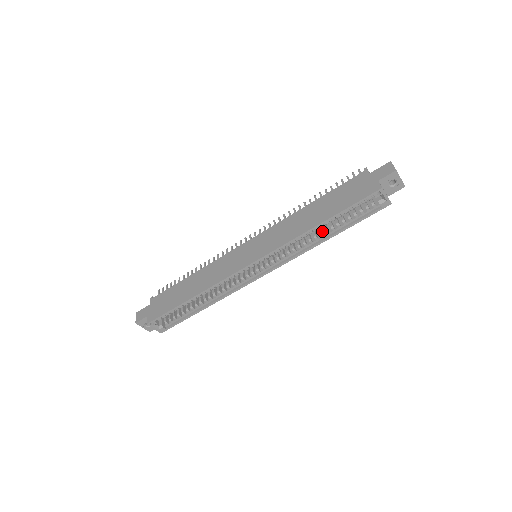
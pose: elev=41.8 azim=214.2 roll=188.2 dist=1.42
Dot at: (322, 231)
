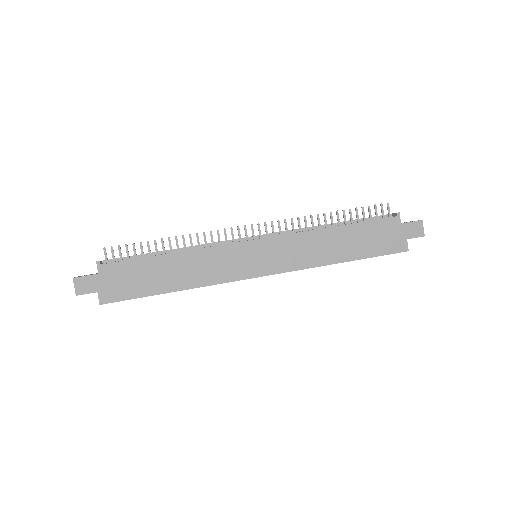
Dot at: occluded
